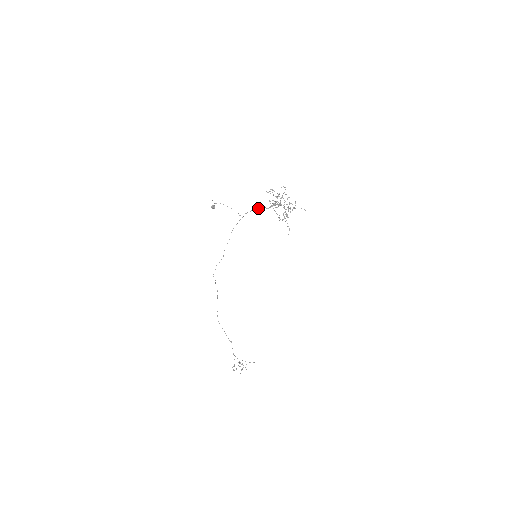
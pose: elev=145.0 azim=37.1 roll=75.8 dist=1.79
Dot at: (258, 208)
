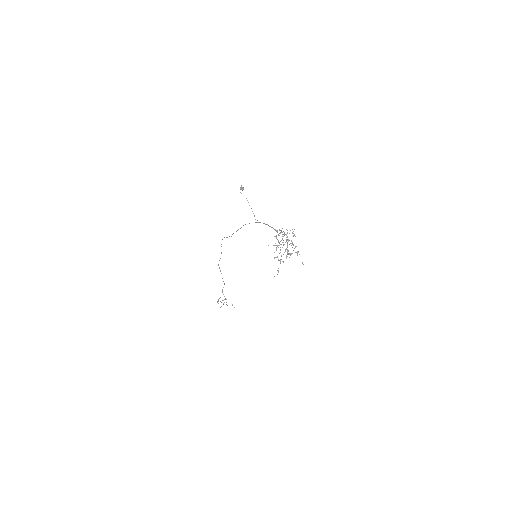
Dot at: (271, 227)
